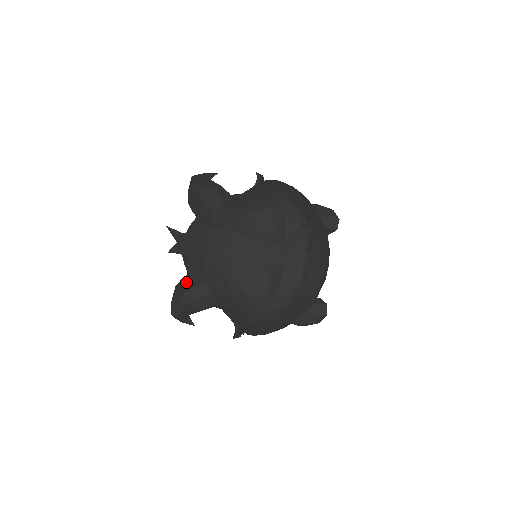
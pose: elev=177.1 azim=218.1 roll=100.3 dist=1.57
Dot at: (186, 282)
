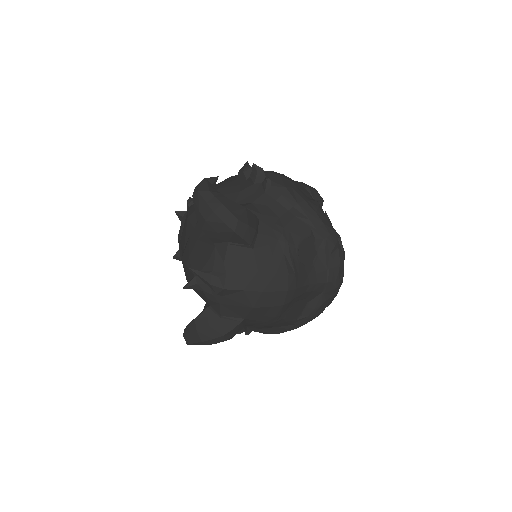
Dot at: (216, 319)
